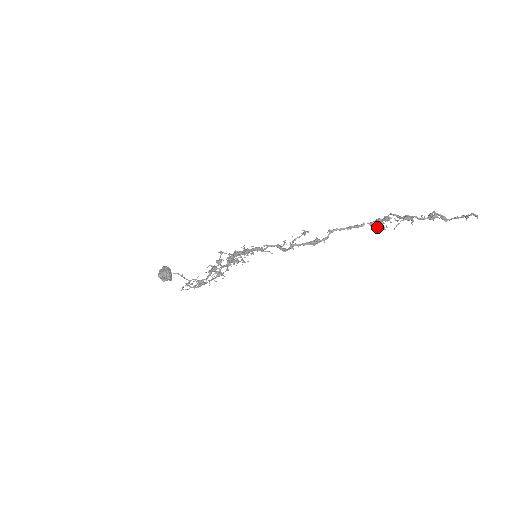
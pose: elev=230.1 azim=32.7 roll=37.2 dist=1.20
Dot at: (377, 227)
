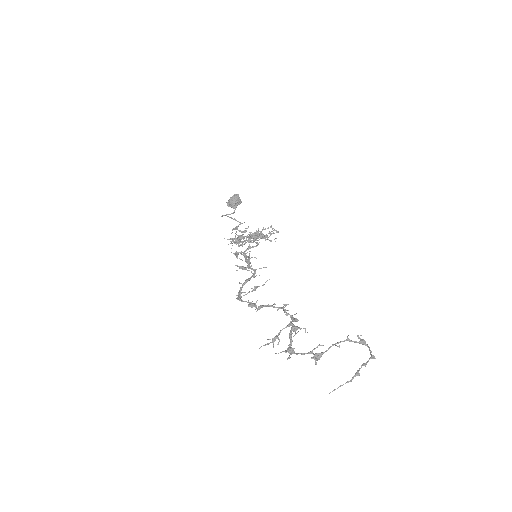
Dot at: (263, 345)
